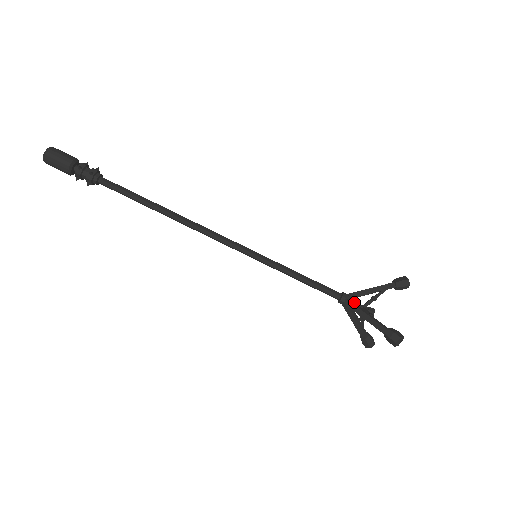
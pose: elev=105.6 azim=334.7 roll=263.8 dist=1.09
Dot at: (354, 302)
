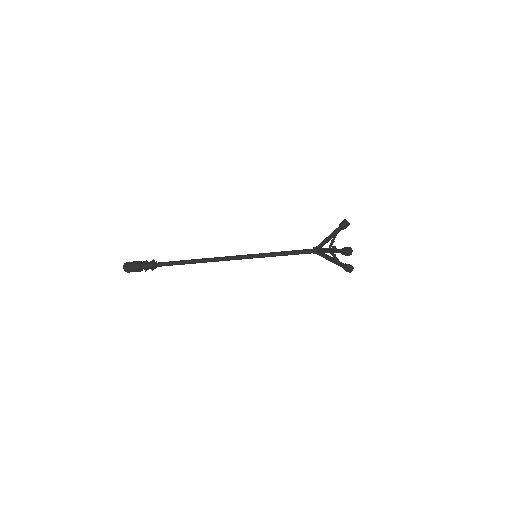
Dot at: occluded
